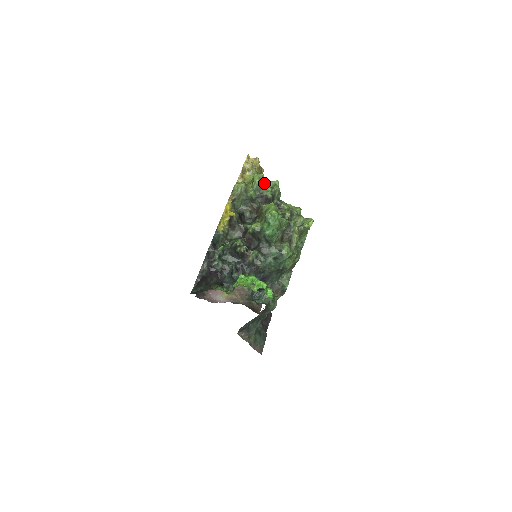
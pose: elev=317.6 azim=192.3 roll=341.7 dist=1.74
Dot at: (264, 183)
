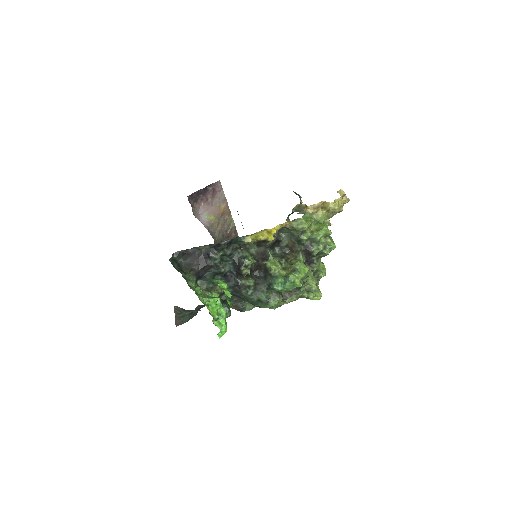
Dot at: (324, 237)
